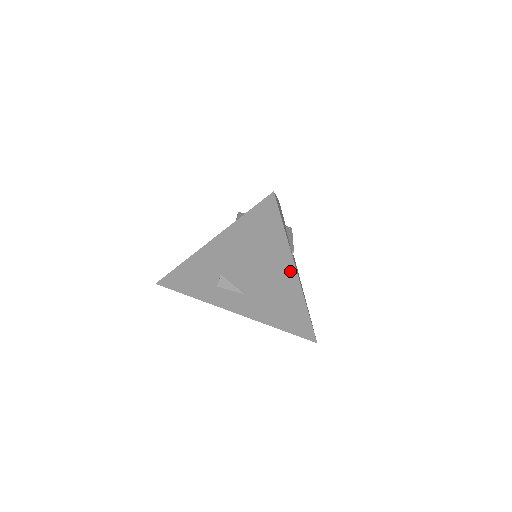
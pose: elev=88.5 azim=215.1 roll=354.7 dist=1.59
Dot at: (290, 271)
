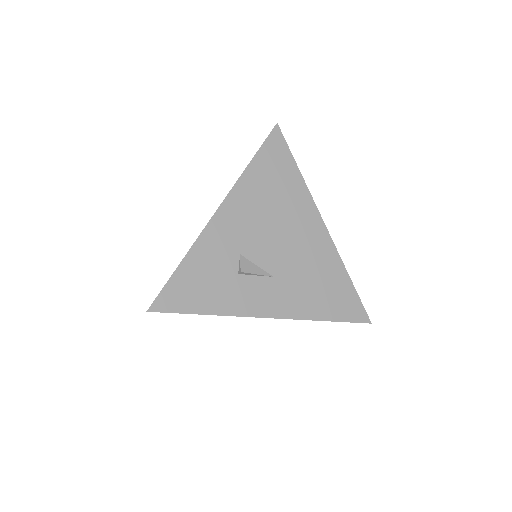
Dot at: (315, 219)
